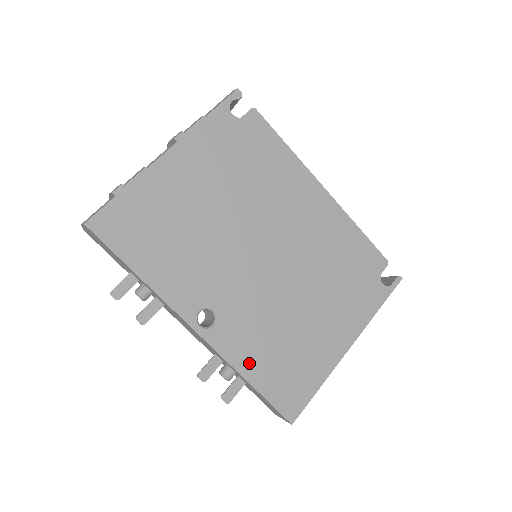
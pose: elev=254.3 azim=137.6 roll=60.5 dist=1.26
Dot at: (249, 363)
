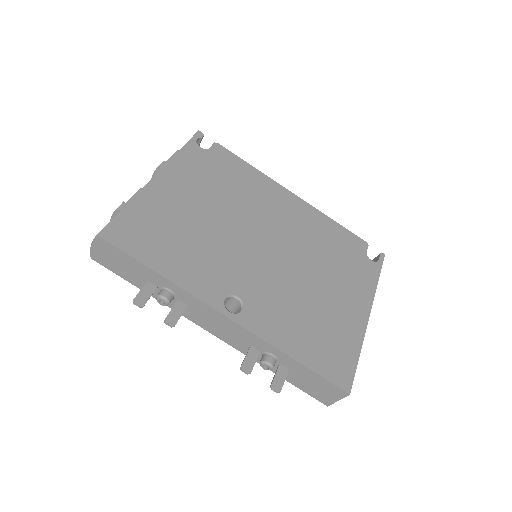
Dot at: (287, 340)
